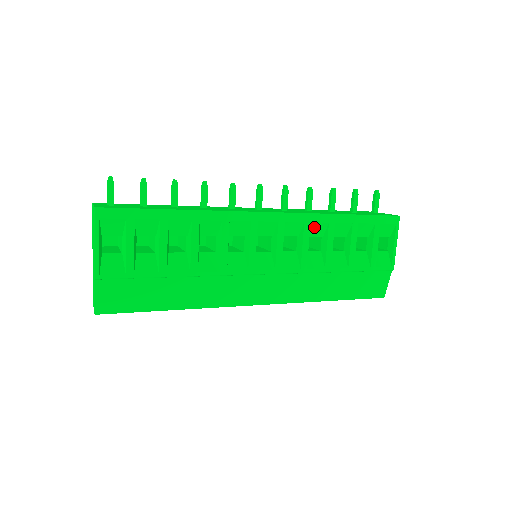
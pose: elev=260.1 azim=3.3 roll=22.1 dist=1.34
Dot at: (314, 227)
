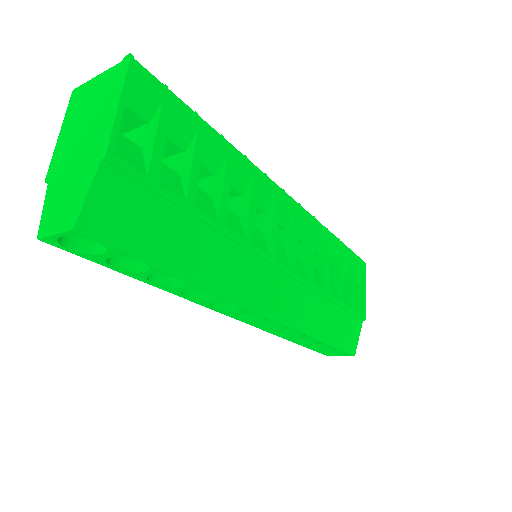
Dot at: (316, 237)
